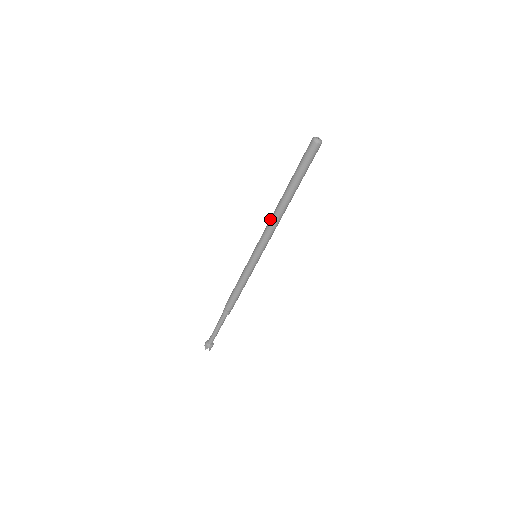
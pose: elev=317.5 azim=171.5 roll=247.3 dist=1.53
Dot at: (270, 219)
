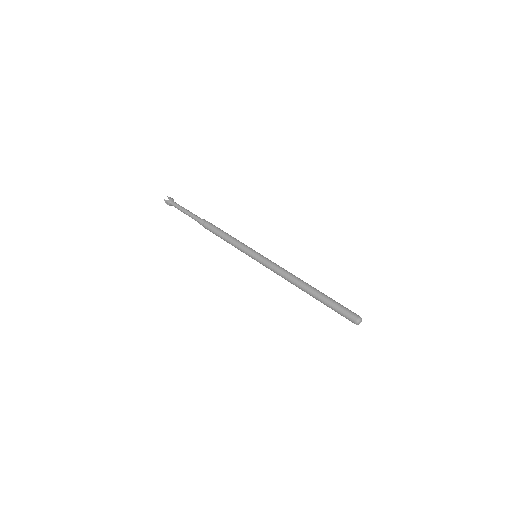
Dot at: (288, 274)
